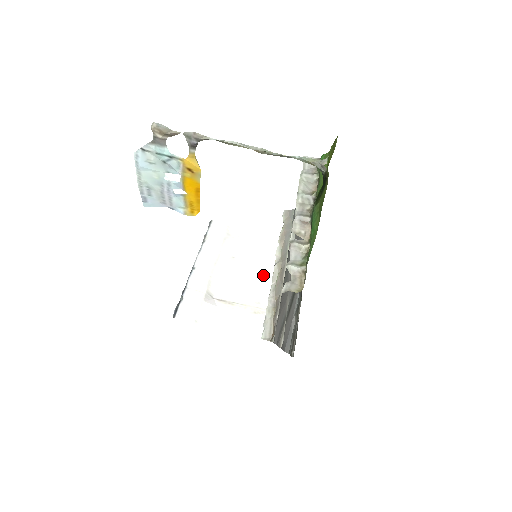
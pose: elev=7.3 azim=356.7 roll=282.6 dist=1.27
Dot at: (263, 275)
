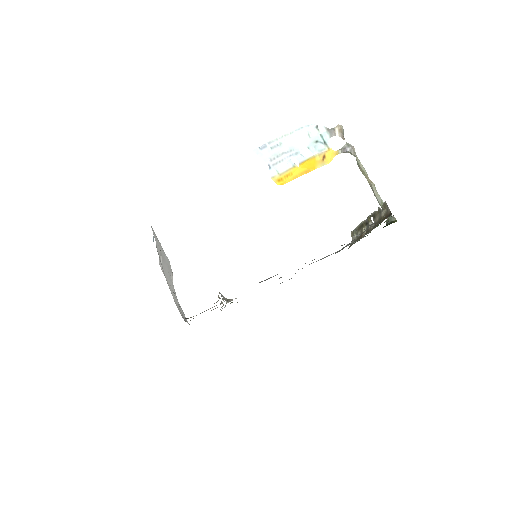
Dot at: occluded
